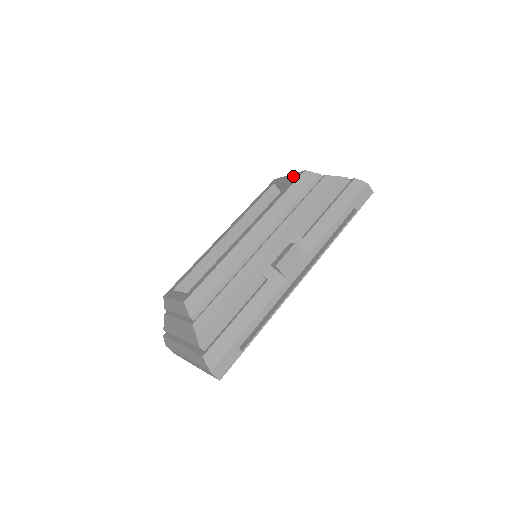
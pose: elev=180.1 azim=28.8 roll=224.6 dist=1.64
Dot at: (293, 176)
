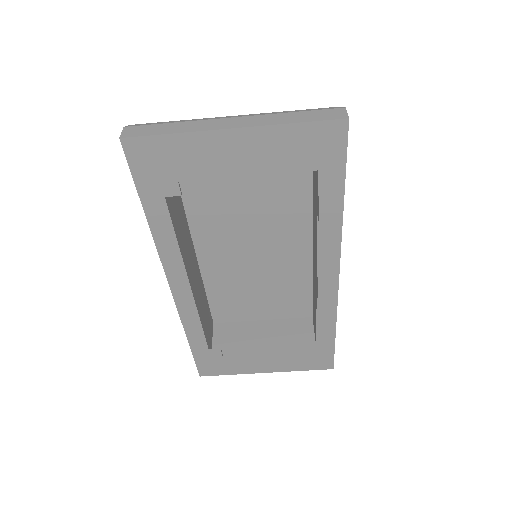
Dot at: occluded
